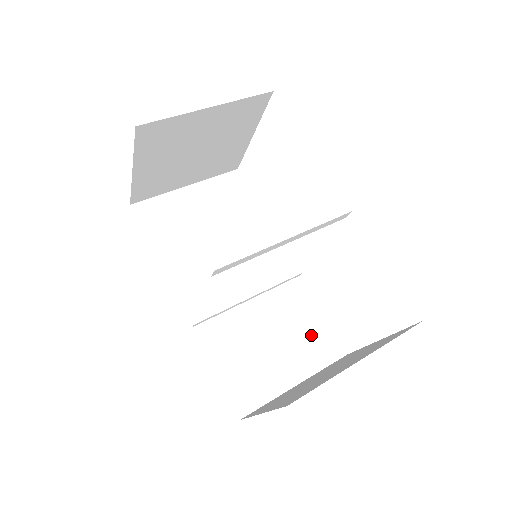
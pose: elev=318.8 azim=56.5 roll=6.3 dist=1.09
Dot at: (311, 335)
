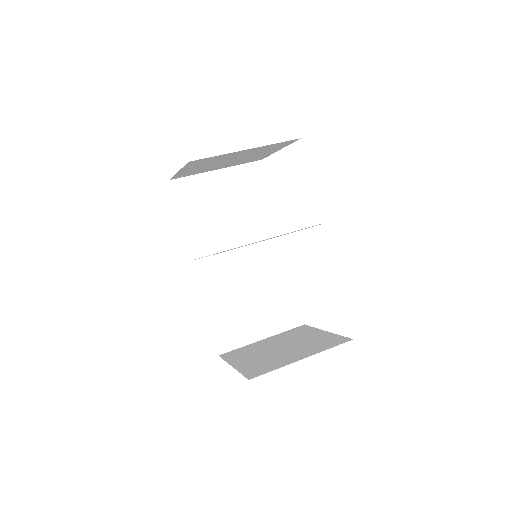
Dot at: (283, 306)
